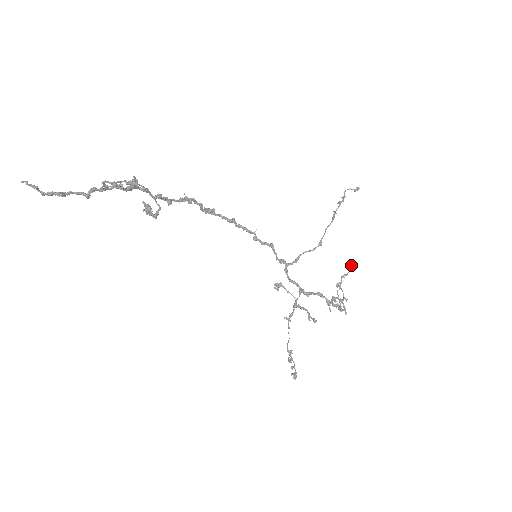
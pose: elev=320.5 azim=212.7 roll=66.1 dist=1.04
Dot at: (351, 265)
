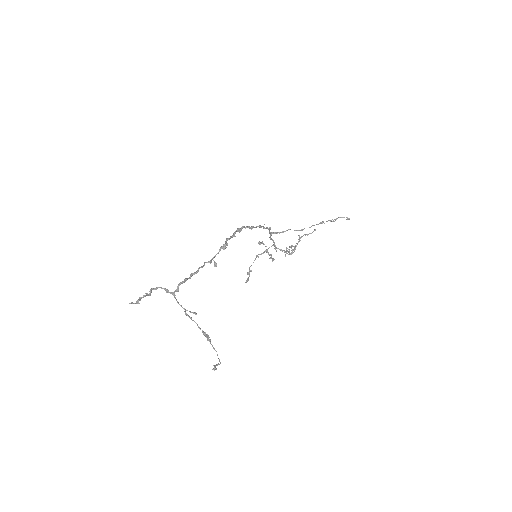
Dot at: occluded
